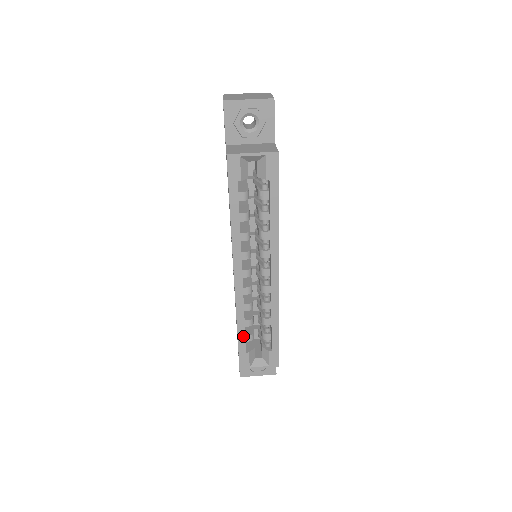
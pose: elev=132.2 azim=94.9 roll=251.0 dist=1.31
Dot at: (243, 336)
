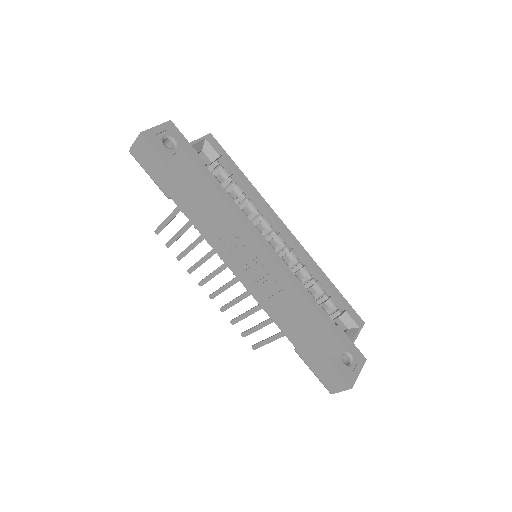
Dot at: (320, 309)
